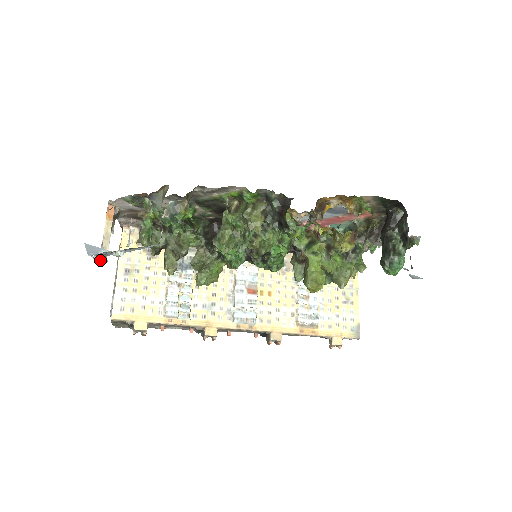
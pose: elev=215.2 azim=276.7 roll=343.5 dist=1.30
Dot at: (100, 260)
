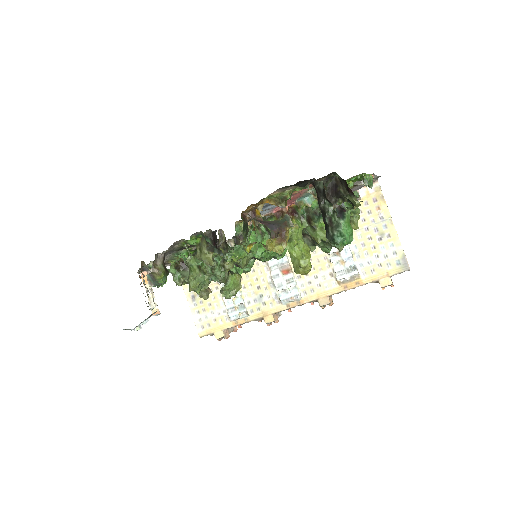
Dot at: occluded
